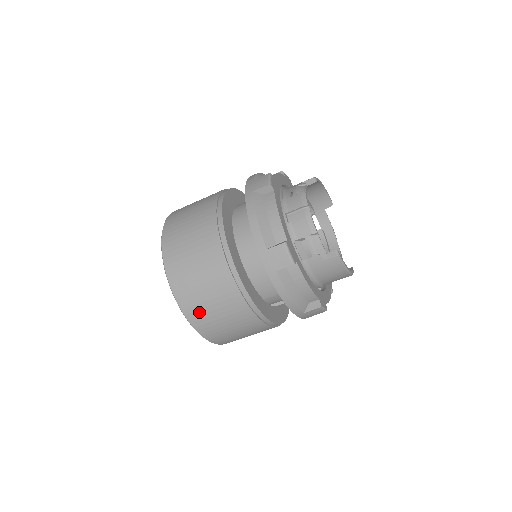
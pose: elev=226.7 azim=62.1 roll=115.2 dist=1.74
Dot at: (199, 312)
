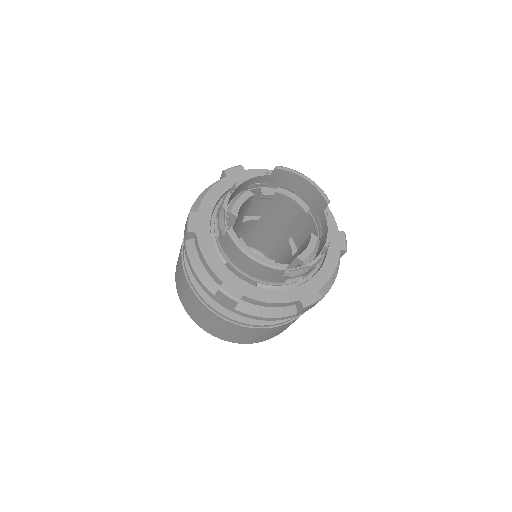
Dot at: (178, 285)
